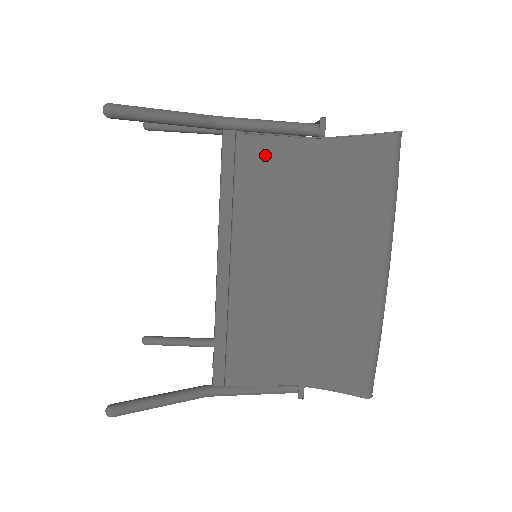
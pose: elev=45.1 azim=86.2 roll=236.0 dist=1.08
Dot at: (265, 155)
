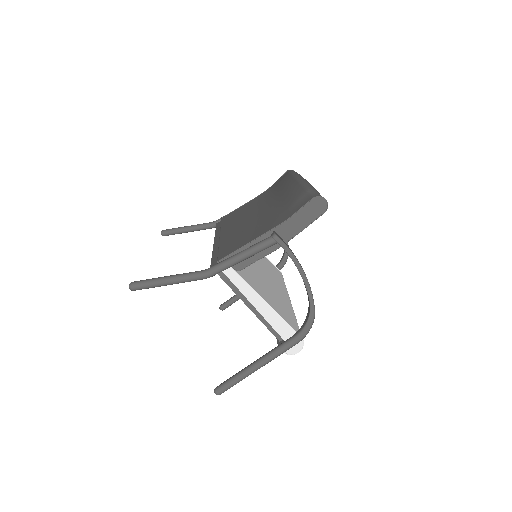
Dot at: (234, 213)
